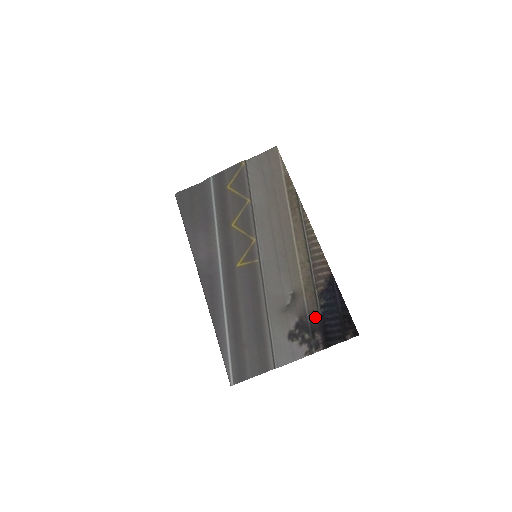
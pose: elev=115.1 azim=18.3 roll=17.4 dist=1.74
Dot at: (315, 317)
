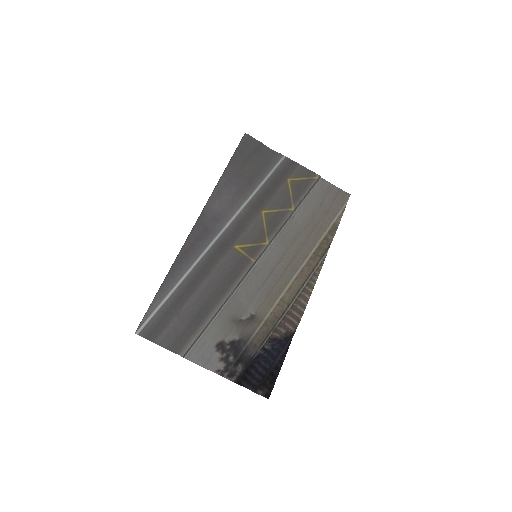
Dot at: (252, 351)
